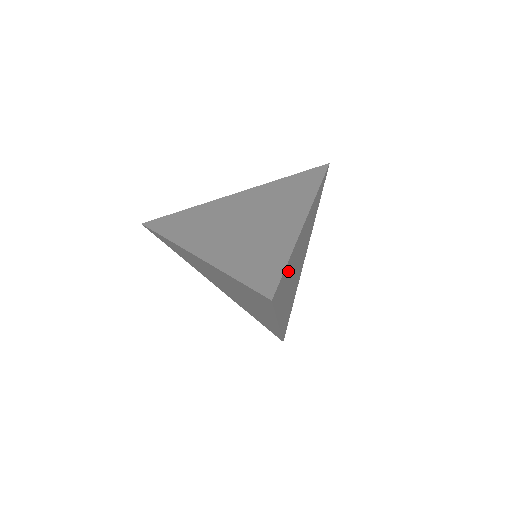
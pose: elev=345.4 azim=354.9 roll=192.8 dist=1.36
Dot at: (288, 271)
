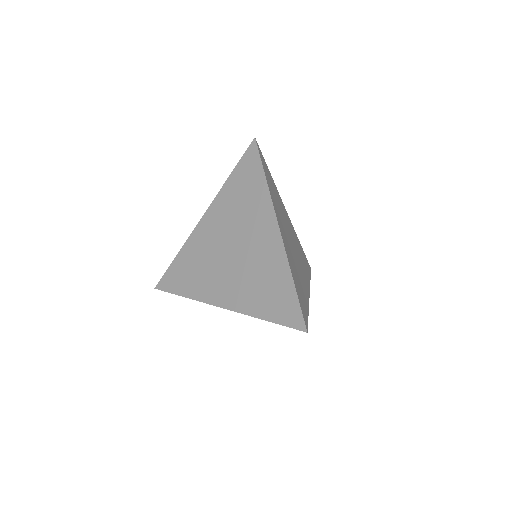
Dot at: (296, 280)
